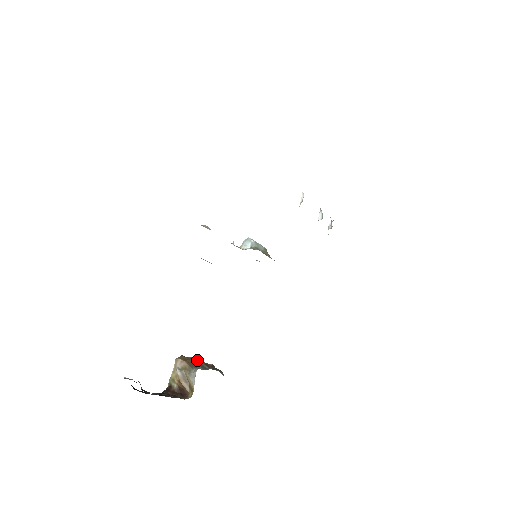
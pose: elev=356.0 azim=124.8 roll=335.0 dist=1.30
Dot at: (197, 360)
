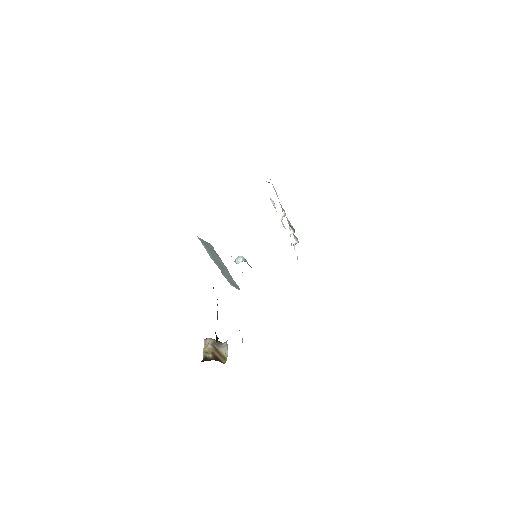
Dot at: occluded
